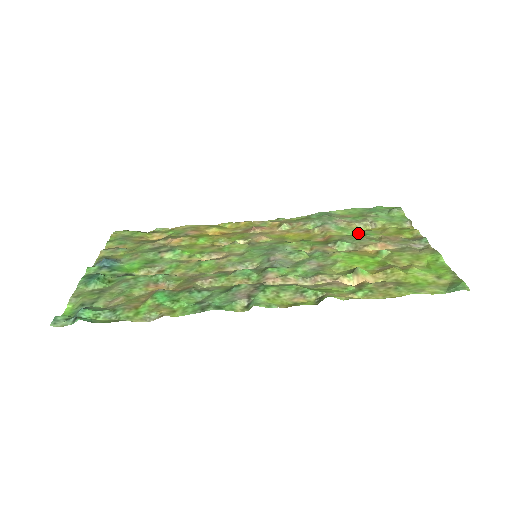
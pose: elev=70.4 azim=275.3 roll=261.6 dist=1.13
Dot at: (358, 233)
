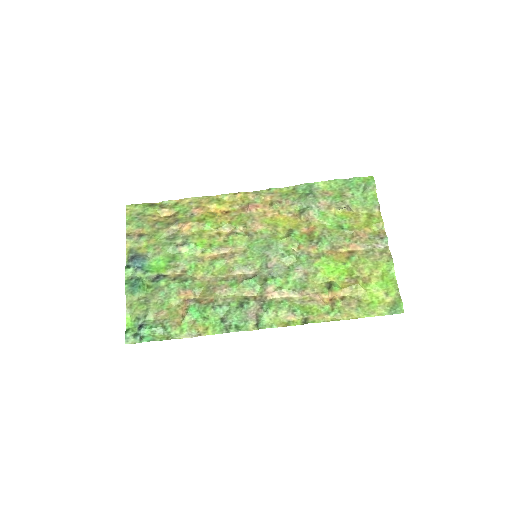
Dot at: (336, 223)
